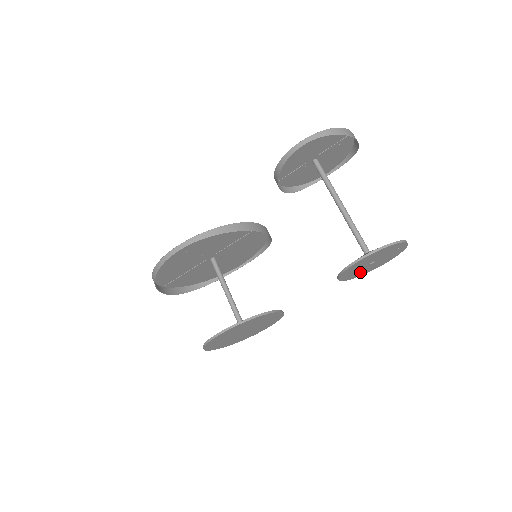
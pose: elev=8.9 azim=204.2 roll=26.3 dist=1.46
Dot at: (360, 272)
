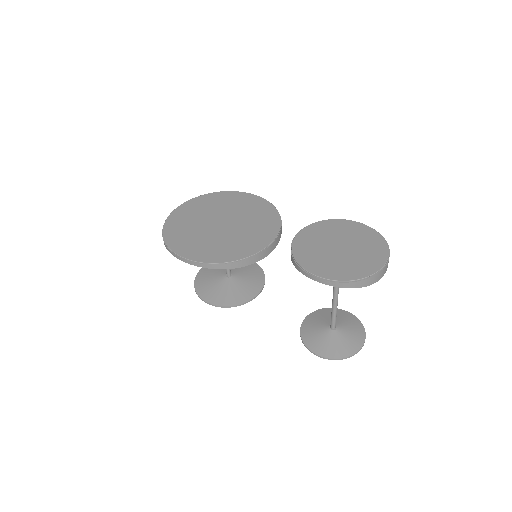
Dot at: occluded
